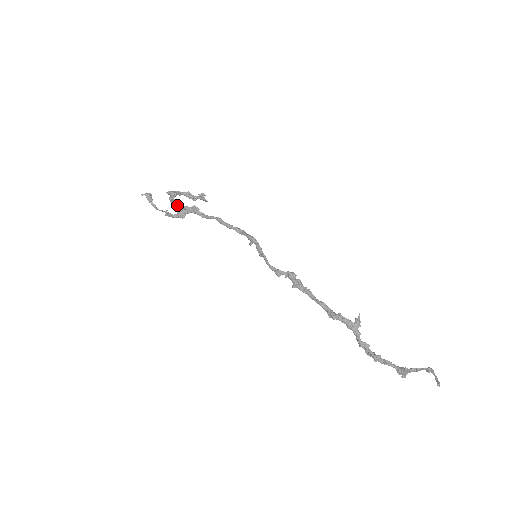
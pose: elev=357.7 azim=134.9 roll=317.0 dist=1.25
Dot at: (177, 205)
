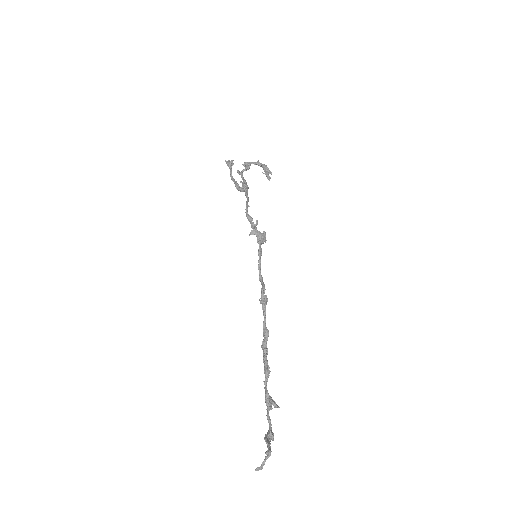
Dot at: occluded
